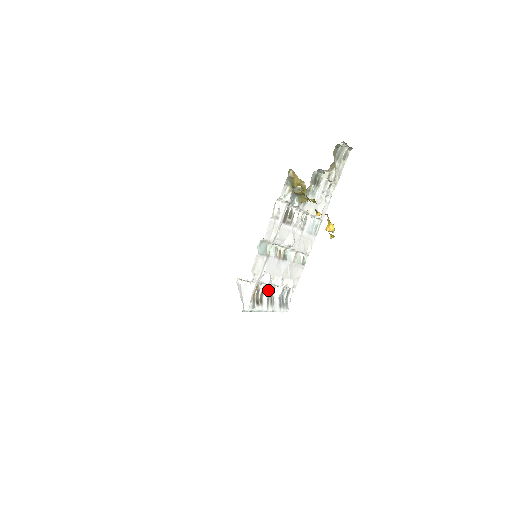
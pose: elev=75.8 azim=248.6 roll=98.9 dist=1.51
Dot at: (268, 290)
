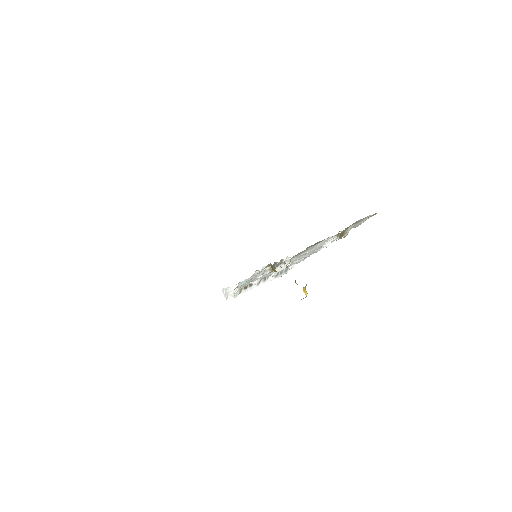
Dot at: occluded
